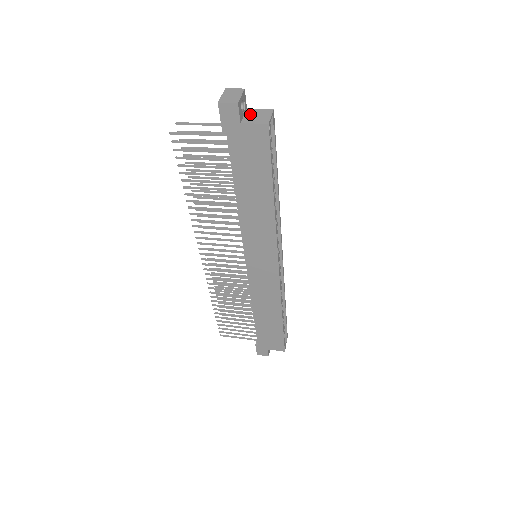
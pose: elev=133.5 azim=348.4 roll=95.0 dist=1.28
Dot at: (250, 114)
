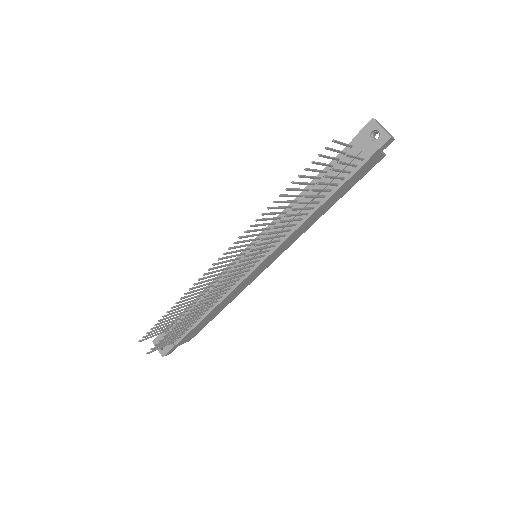
Dot at: occluded
